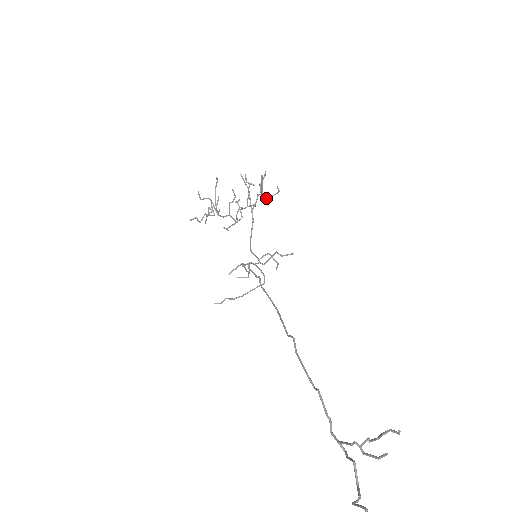
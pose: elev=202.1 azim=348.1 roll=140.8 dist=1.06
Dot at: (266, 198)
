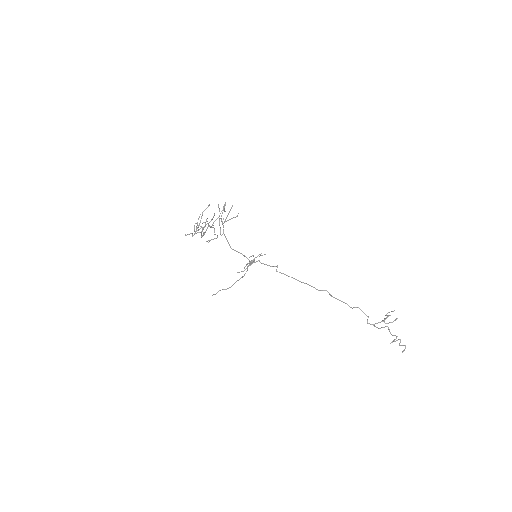
Dot at: (227, 220)
